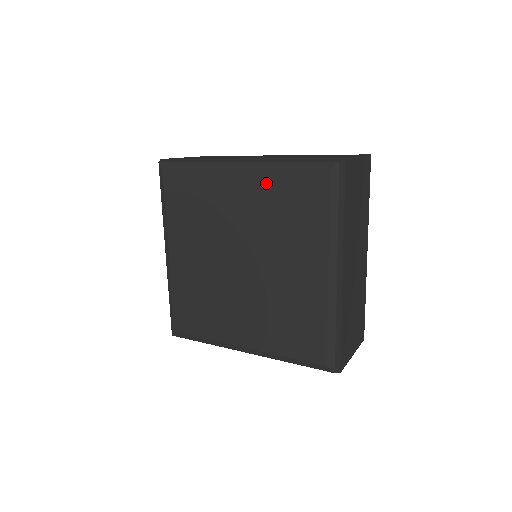
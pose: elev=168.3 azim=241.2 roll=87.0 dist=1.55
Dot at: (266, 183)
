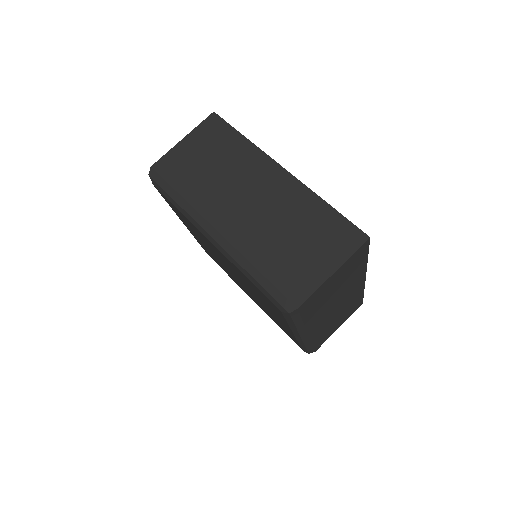
Dot at: (236, 269)
